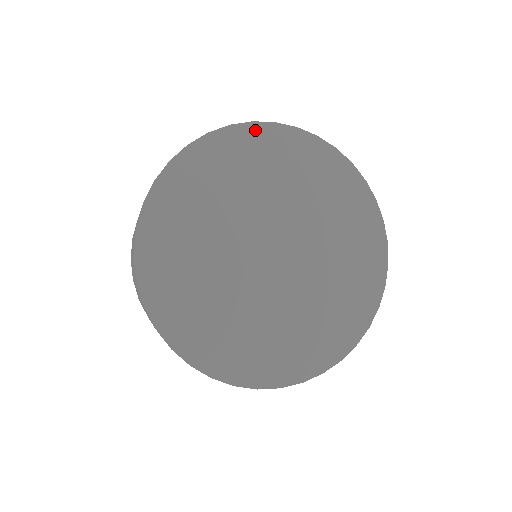
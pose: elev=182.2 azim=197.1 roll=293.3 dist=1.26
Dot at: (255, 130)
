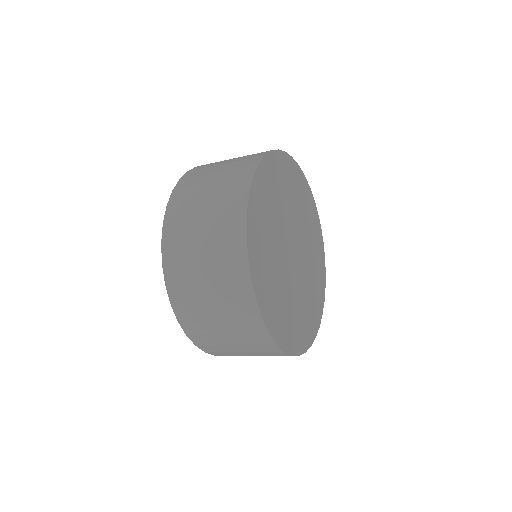
Dot at: (313, 203)
